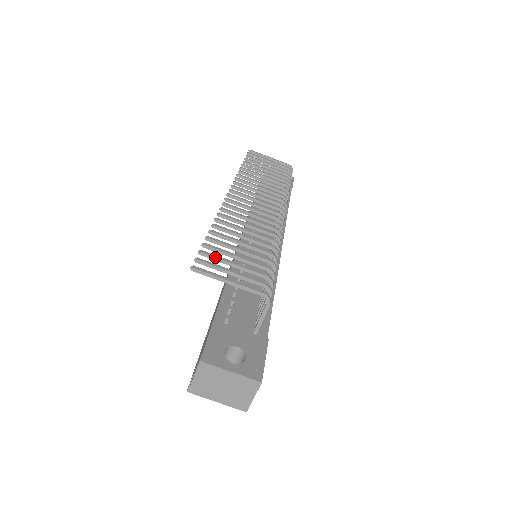
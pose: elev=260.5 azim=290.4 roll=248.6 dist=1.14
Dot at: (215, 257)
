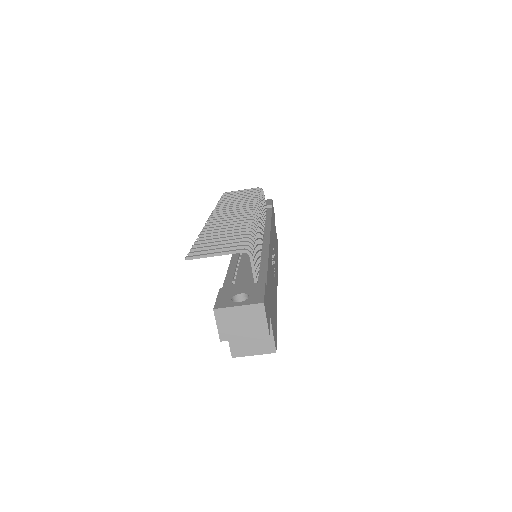
Dot at: (203, 248)
